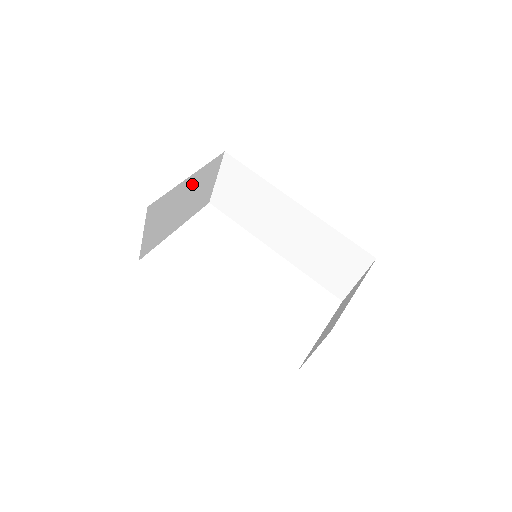
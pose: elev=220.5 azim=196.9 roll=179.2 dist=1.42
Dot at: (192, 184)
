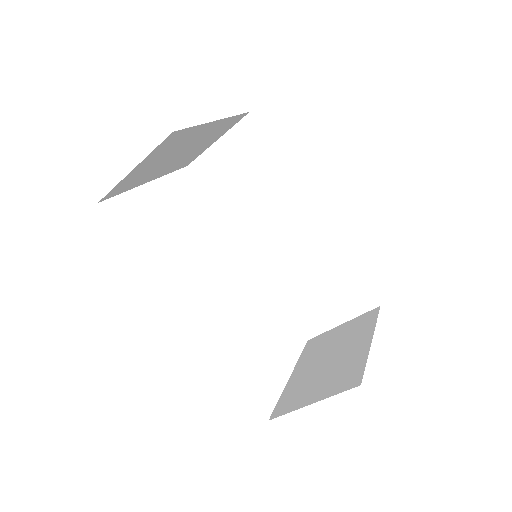
Dot at: (208, 132)
